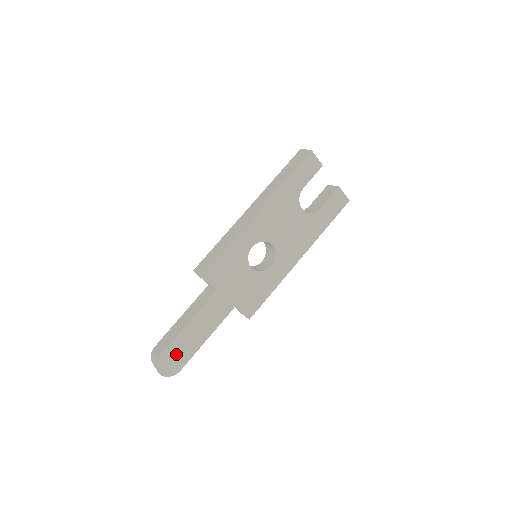
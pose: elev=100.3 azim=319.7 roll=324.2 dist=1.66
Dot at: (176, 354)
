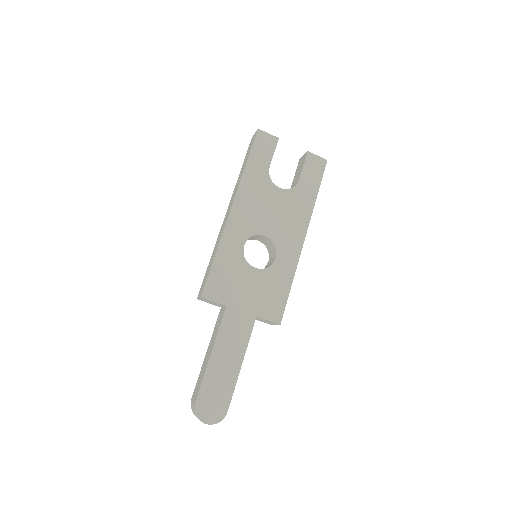
Dot at: (214, 393)
